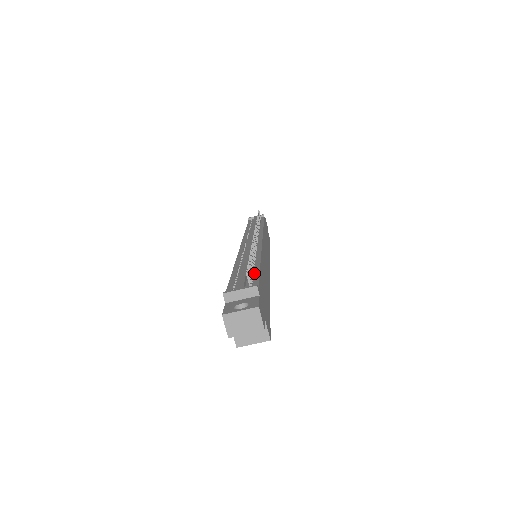
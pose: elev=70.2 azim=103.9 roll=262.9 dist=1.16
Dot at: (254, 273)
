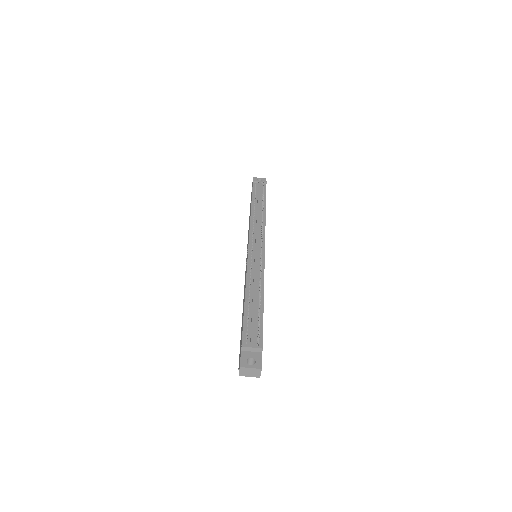
Dot at: (260, 319)
